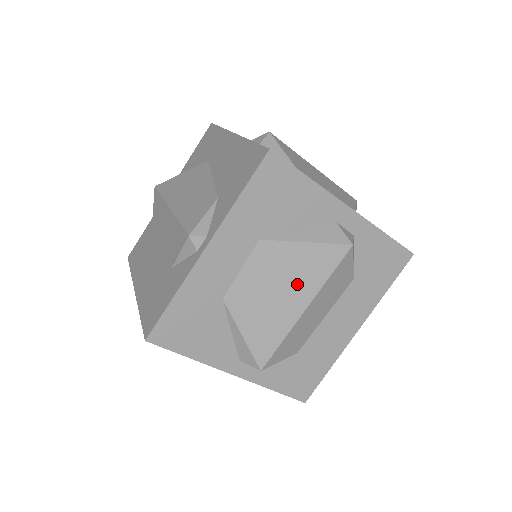
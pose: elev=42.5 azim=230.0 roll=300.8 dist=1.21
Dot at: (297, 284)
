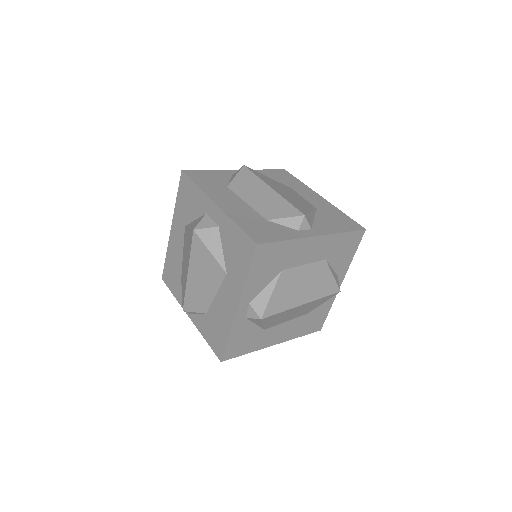
Dot at: occluded
